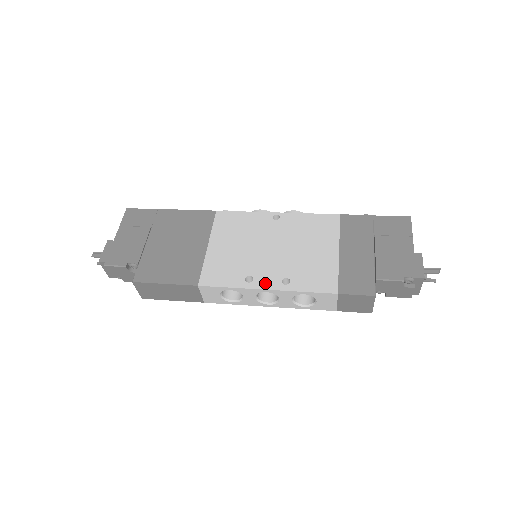
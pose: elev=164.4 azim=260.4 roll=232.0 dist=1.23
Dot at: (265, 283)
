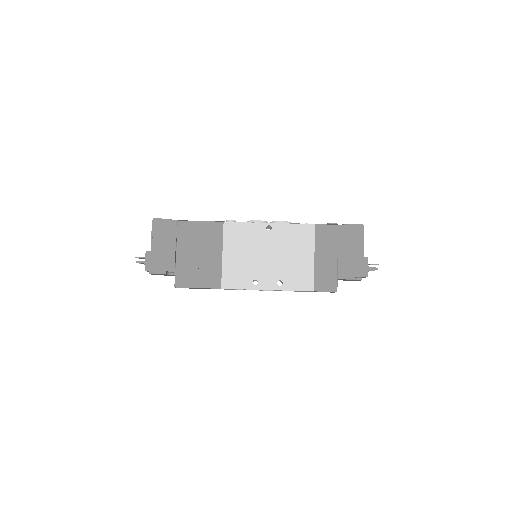
Dot at: (266, 285)
